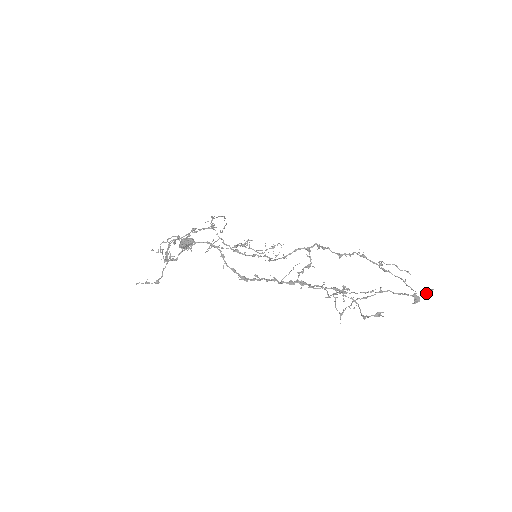
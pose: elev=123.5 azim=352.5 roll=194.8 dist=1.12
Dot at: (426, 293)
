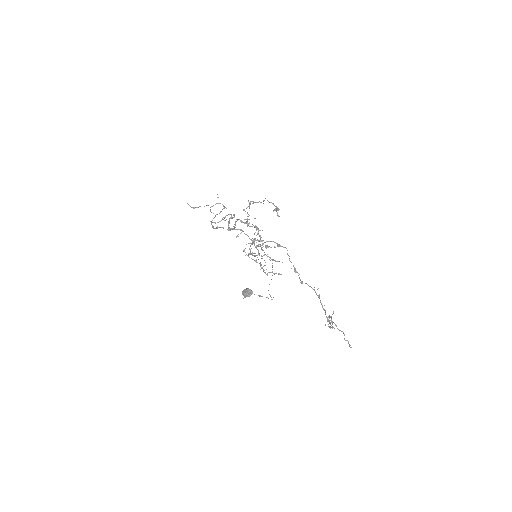
Dot at: occluded
